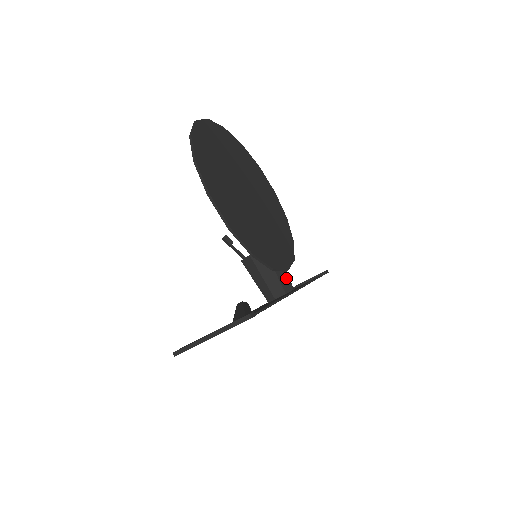
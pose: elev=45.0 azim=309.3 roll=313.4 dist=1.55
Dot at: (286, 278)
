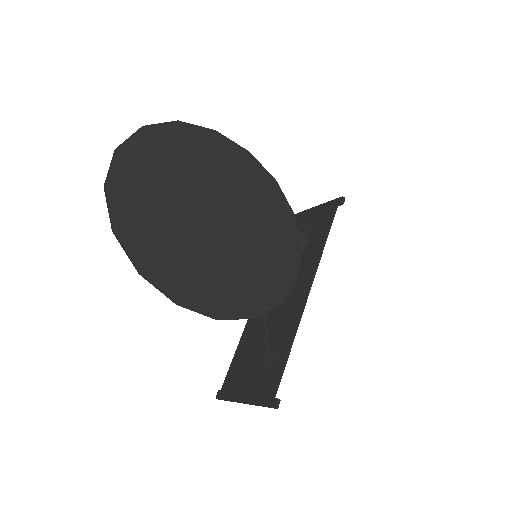
Dot at: occluded
